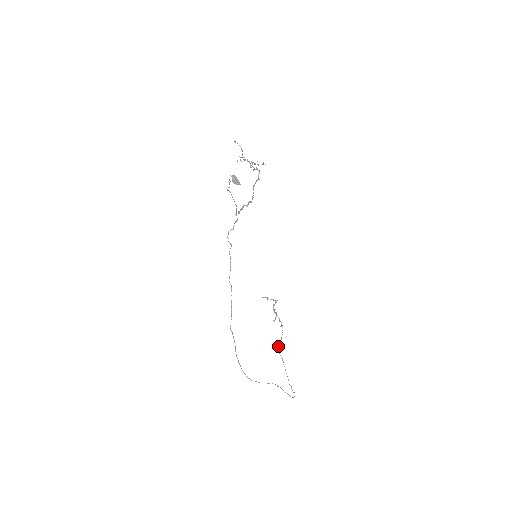
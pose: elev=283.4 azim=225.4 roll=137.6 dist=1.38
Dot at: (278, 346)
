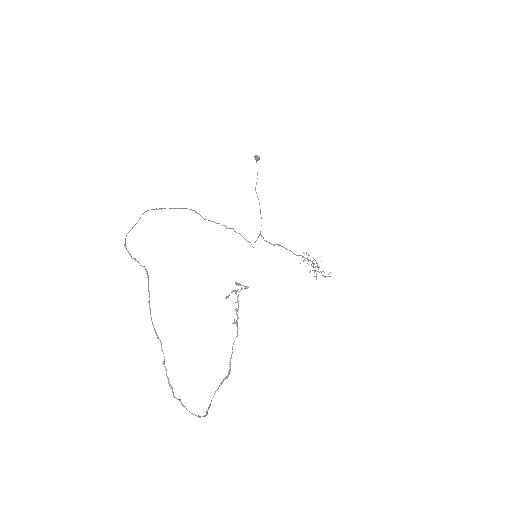
Dot at: occluded
